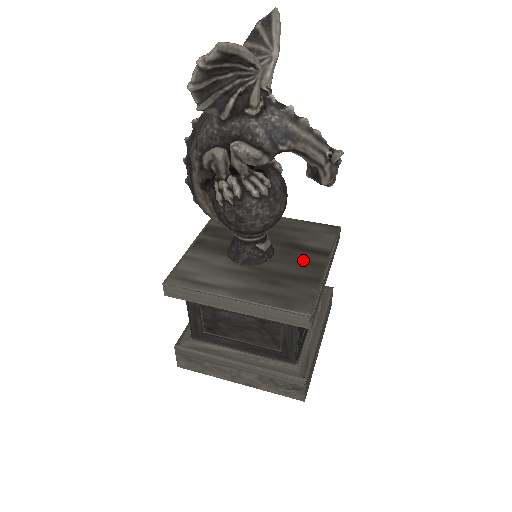
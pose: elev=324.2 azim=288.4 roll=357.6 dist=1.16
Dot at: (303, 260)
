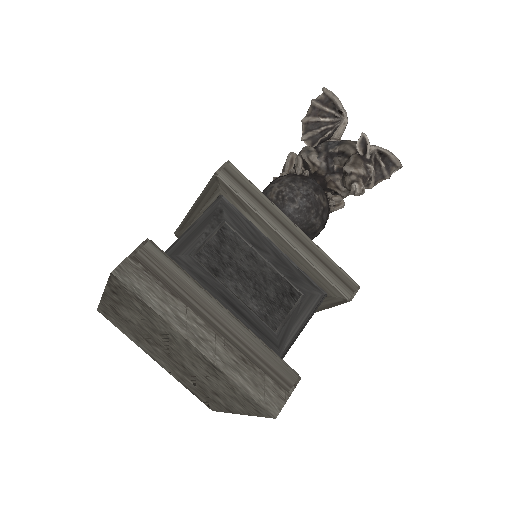
Dot at: occluded
